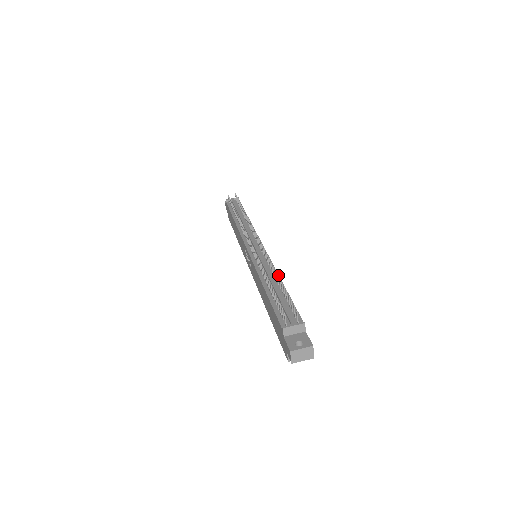
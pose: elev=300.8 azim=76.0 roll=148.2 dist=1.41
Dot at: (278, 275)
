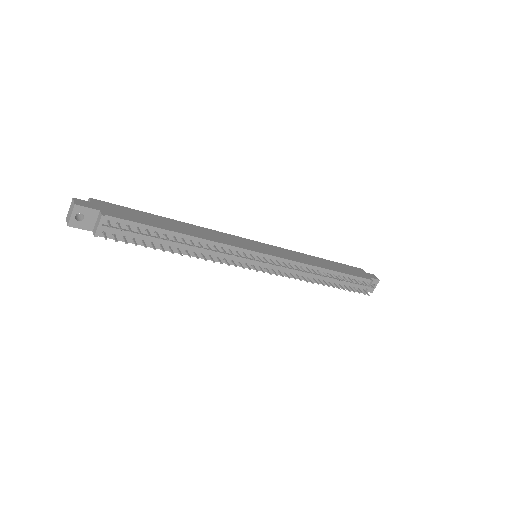
Dot at: (320, 268)
